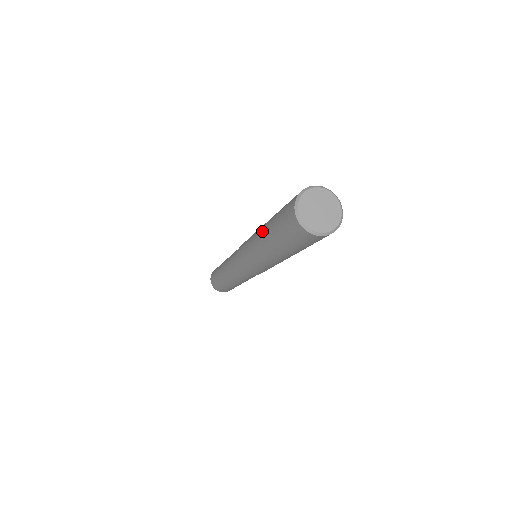
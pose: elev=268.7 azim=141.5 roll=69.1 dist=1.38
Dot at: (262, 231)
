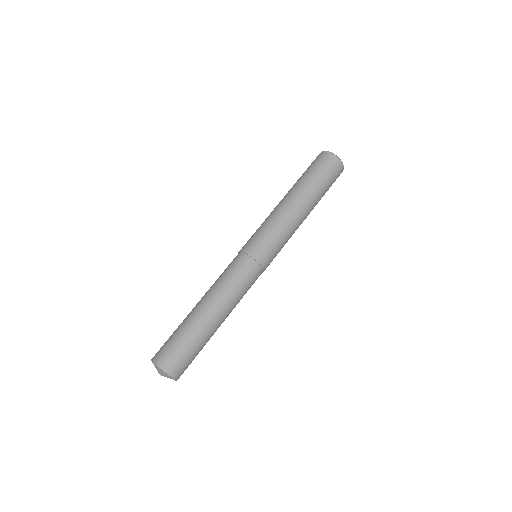
Dot at: occluded
